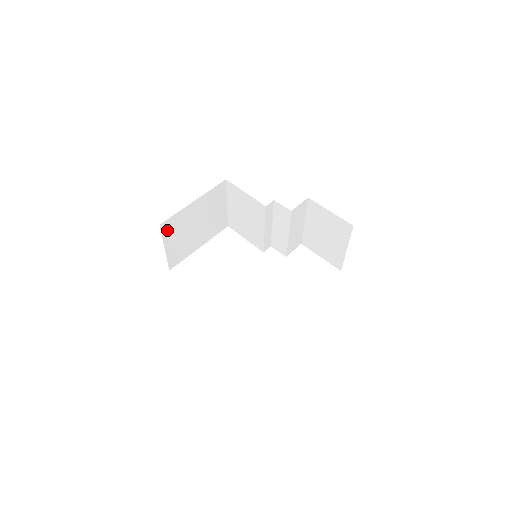
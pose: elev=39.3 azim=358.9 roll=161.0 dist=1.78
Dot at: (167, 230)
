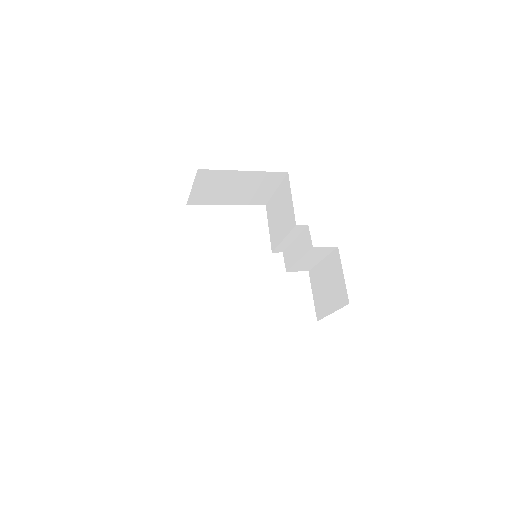
Dot at: (203, 176)
